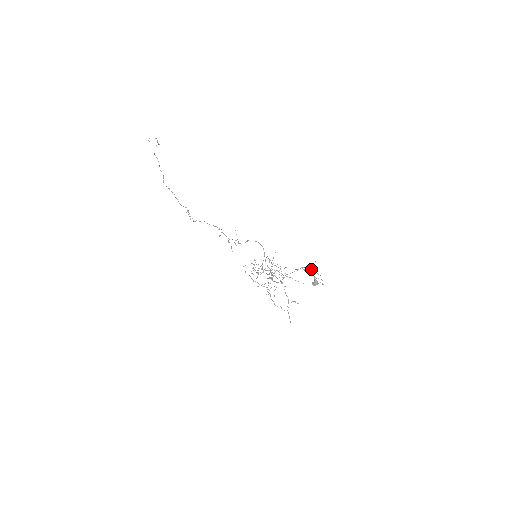
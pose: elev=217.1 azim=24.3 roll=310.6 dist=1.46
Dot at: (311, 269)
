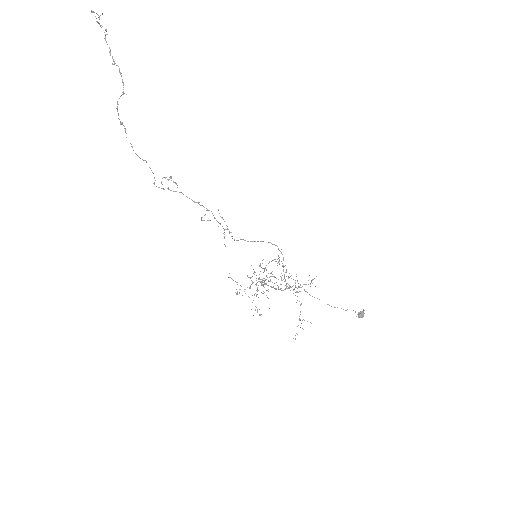
Dot at: occluded
